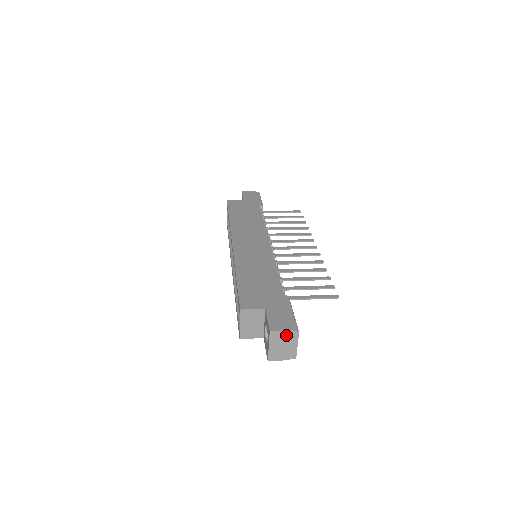
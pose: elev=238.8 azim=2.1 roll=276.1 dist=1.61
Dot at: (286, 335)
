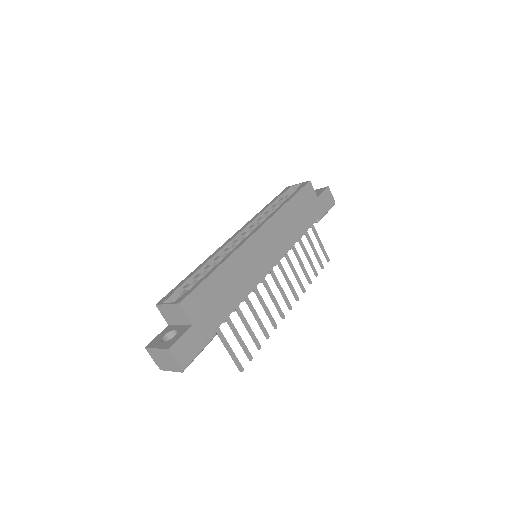
Dot at: (174, 362)
